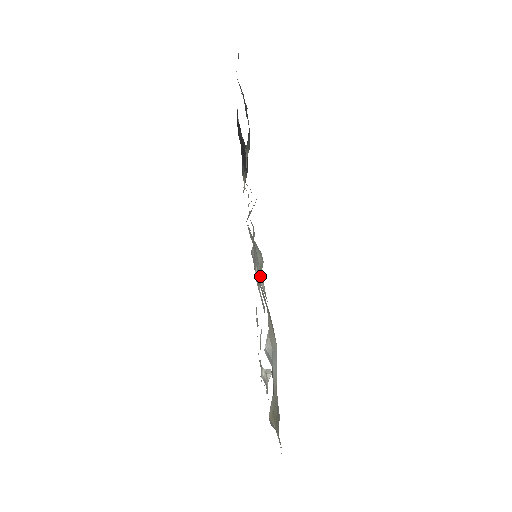
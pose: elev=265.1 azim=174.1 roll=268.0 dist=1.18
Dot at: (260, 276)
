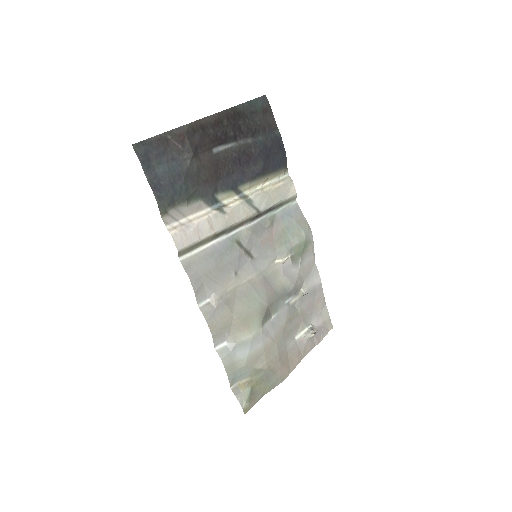
Dot at: (212, 295)
